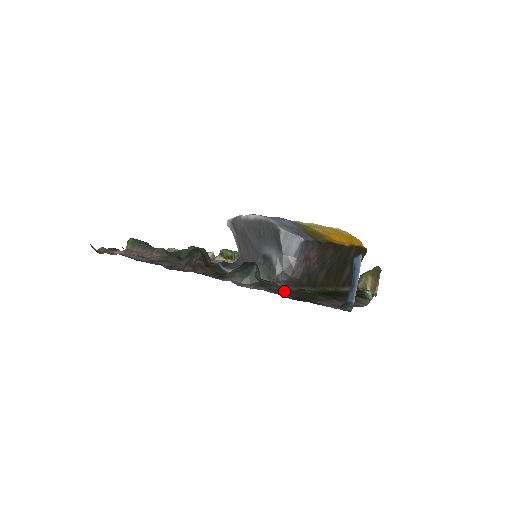
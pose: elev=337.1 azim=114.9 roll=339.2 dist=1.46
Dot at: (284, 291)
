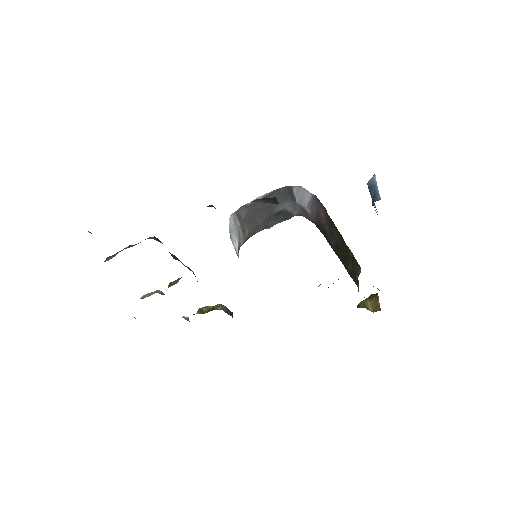
Dot at: occluded
